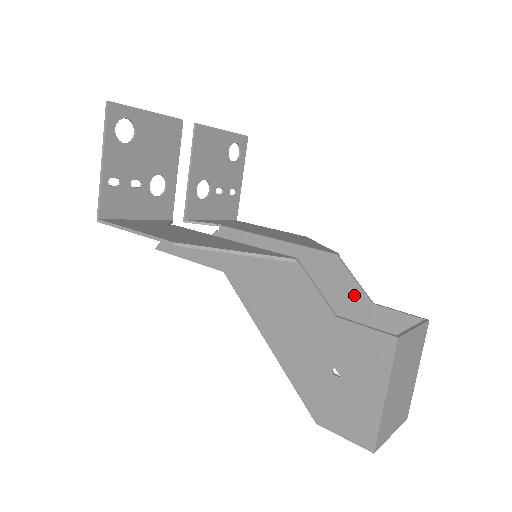
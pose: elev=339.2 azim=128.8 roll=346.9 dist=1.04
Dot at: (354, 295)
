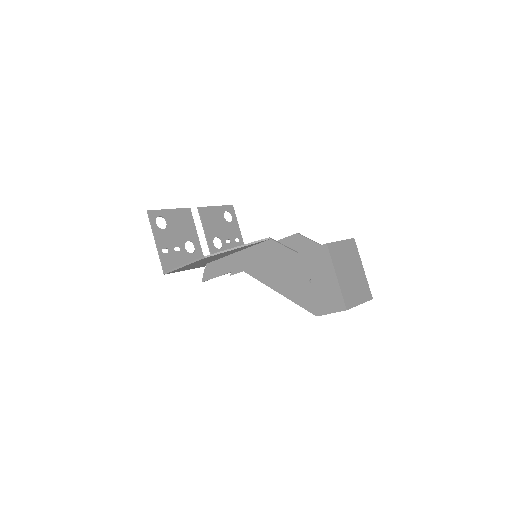
Dot at: occluded
